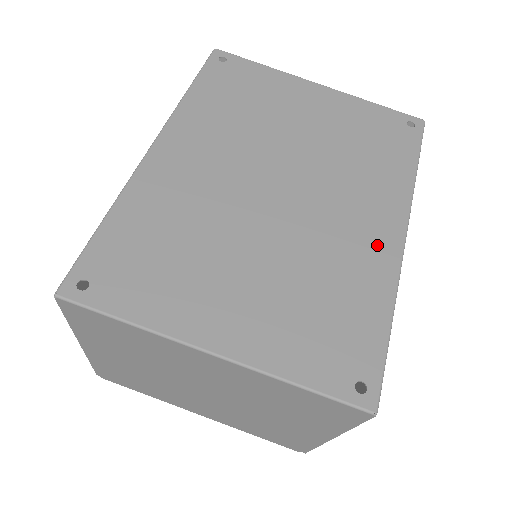
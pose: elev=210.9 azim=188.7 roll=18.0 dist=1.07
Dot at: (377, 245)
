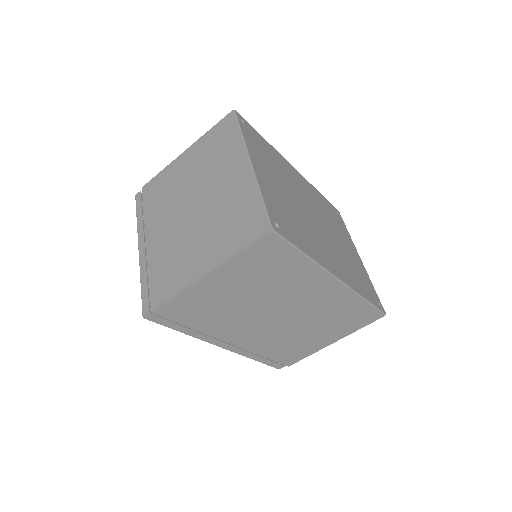
Dot at: (327, 260)
